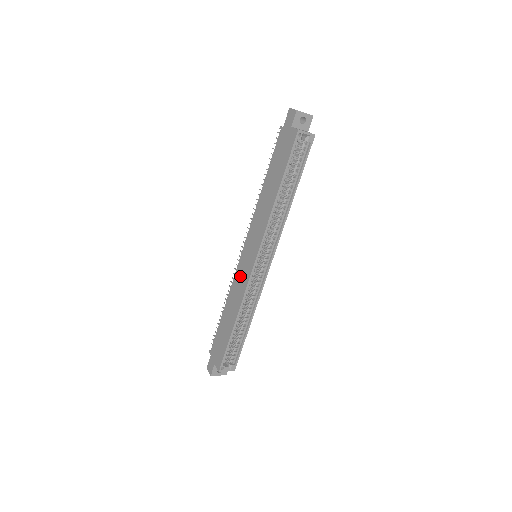
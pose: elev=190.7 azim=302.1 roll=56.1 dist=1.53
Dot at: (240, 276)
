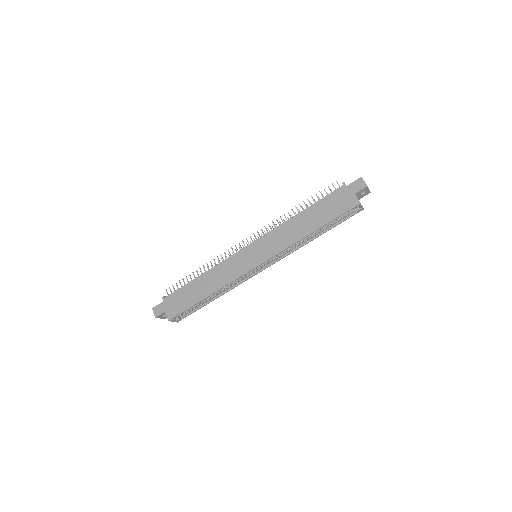
Dot at: (235, 264)
